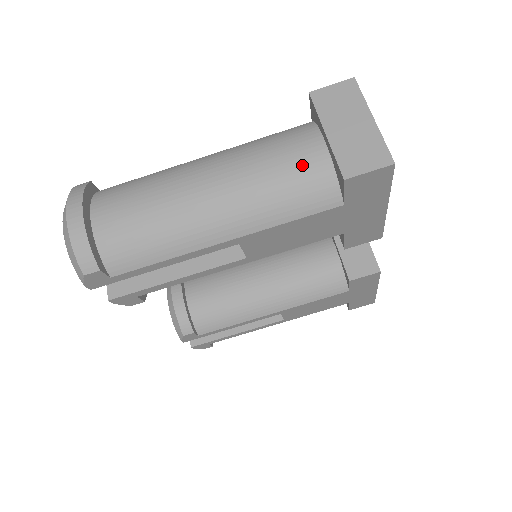
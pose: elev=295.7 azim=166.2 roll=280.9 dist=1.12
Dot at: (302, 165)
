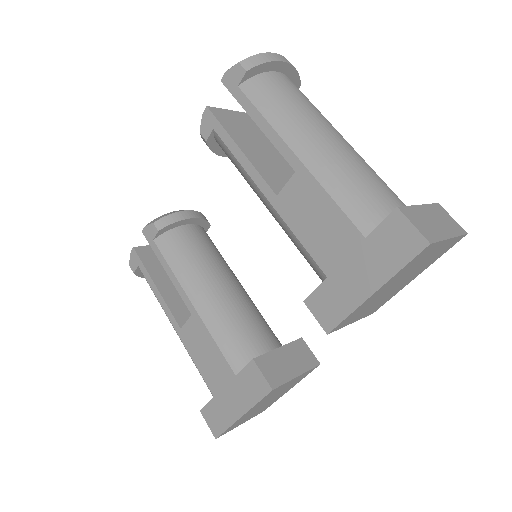
Dot at: (385, 196)
